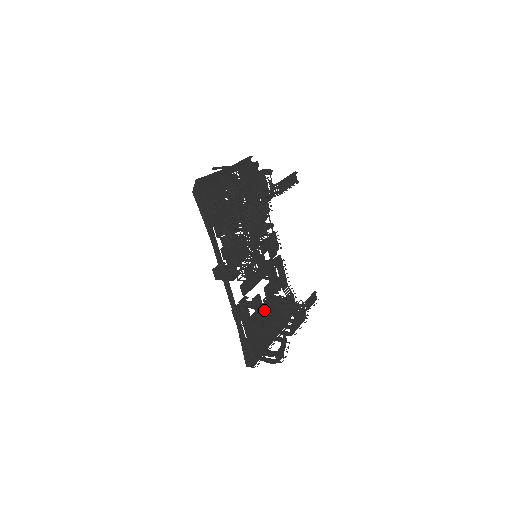
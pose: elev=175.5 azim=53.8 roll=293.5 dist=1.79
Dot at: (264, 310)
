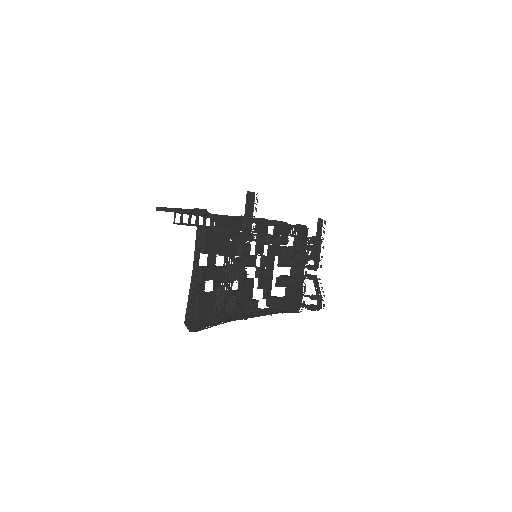
Dot at: occluded
